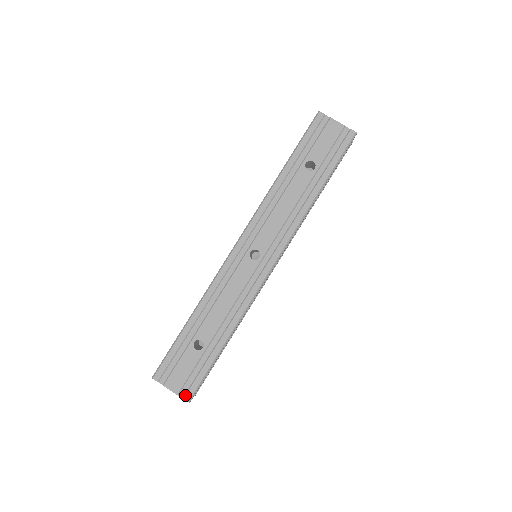
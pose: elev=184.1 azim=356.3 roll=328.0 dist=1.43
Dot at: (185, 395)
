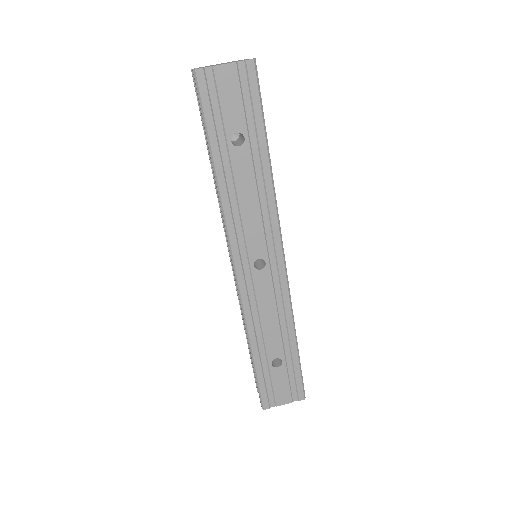
Dot at: (298, 398)
